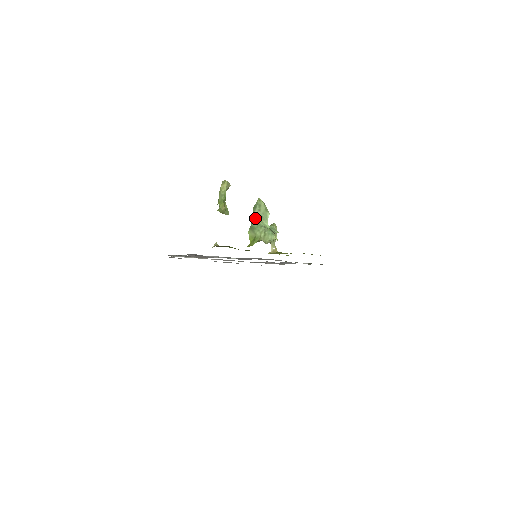
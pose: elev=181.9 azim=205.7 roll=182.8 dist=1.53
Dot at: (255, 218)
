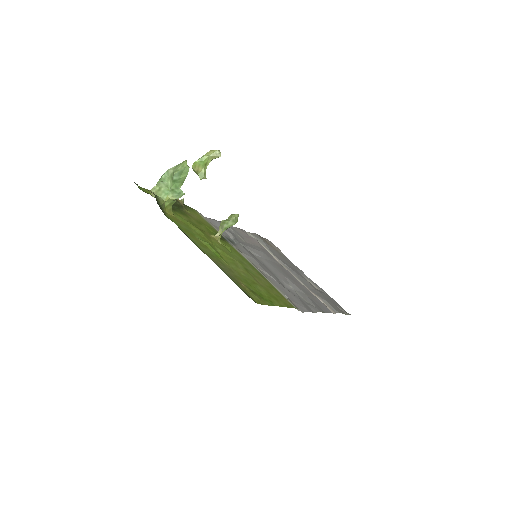
Dot at: (165, 172)
